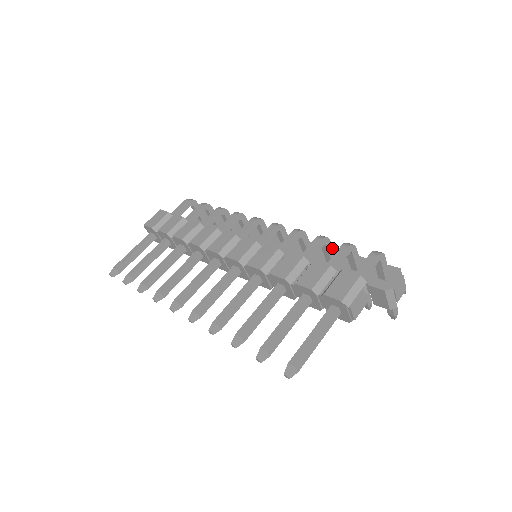
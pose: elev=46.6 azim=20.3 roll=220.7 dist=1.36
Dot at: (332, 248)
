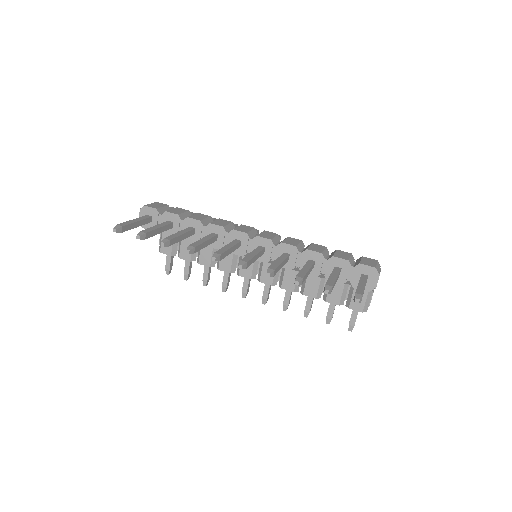
Dot at: occluded
